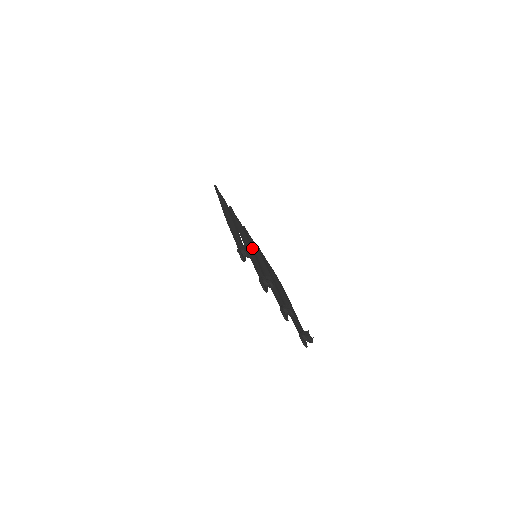
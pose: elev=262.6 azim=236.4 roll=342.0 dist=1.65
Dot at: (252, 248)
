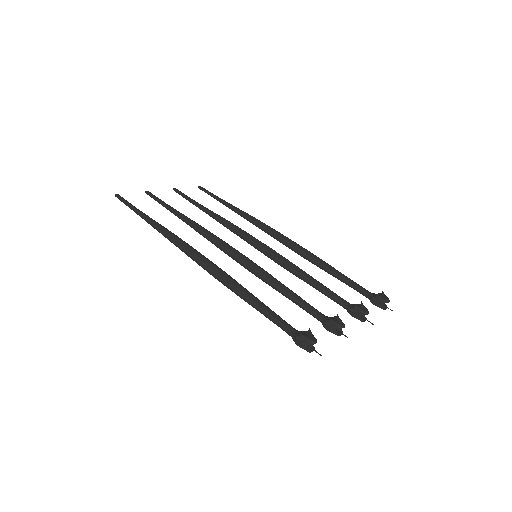
Dot at: (260, 271)
